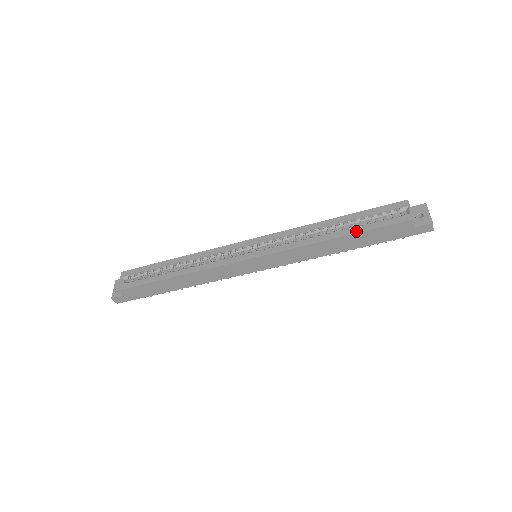
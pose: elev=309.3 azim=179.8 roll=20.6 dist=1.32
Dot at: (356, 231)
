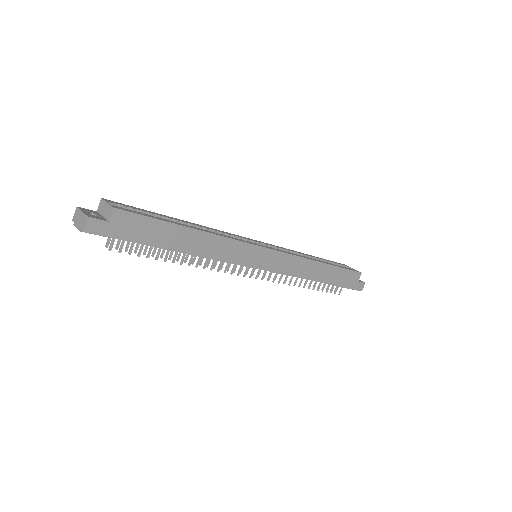
Dot at: (334, 265)
